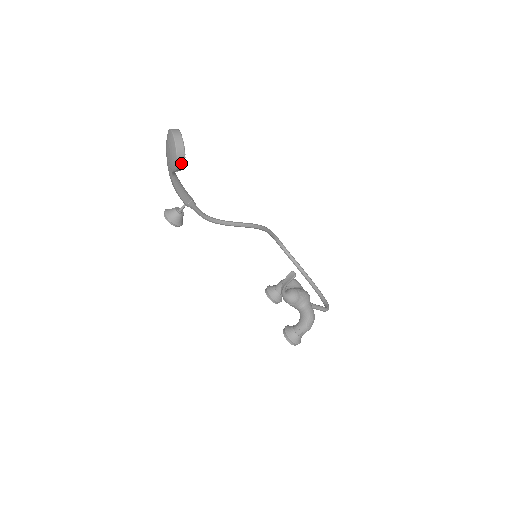
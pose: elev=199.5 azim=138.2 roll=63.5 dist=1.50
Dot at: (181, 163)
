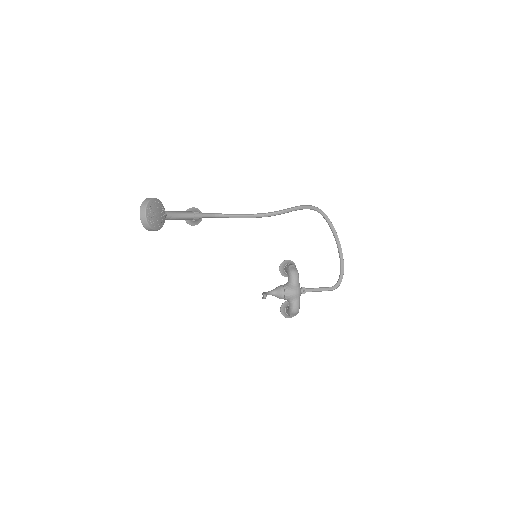
Dot at: occluded
